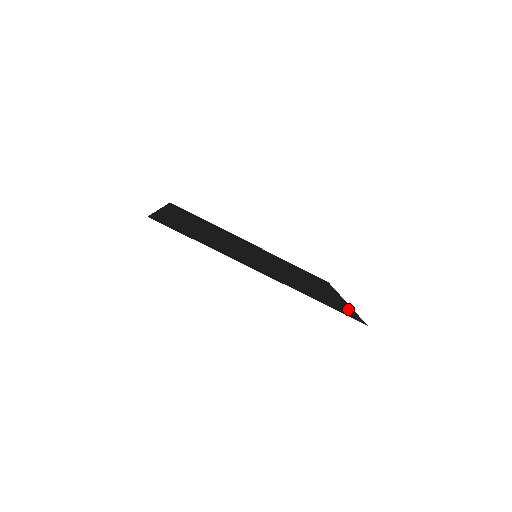
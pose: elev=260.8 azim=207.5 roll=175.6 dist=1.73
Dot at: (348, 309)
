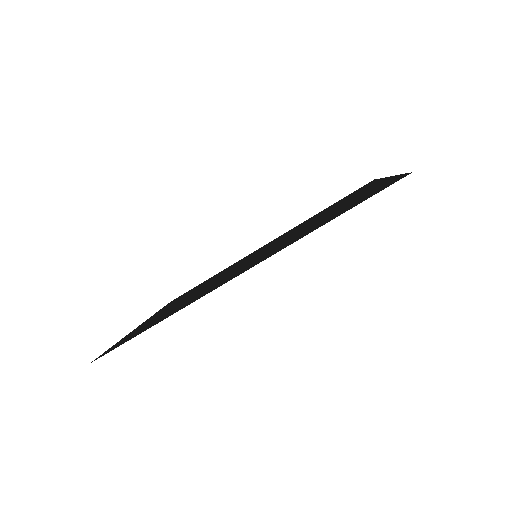
Dot at: (385, 183)
